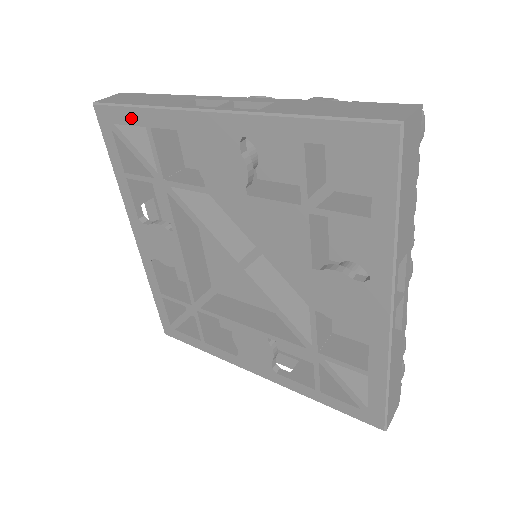
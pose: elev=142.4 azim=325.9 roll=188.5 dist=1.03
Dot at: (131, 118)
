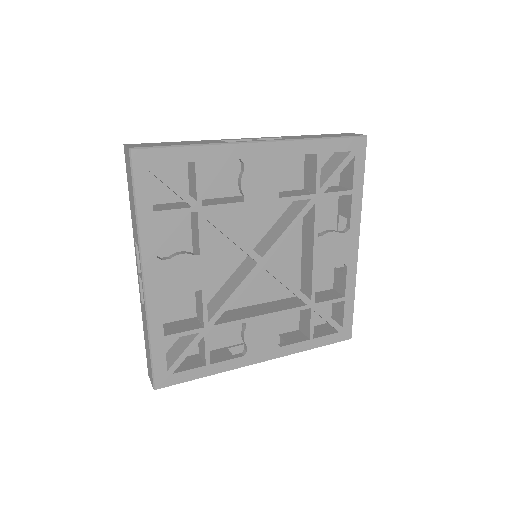
Dot at: (179, 156)
